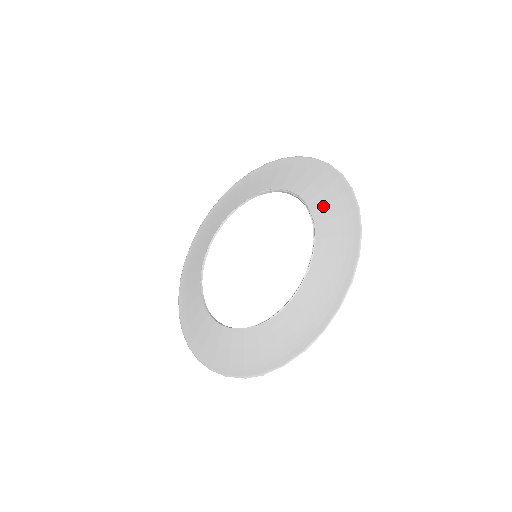
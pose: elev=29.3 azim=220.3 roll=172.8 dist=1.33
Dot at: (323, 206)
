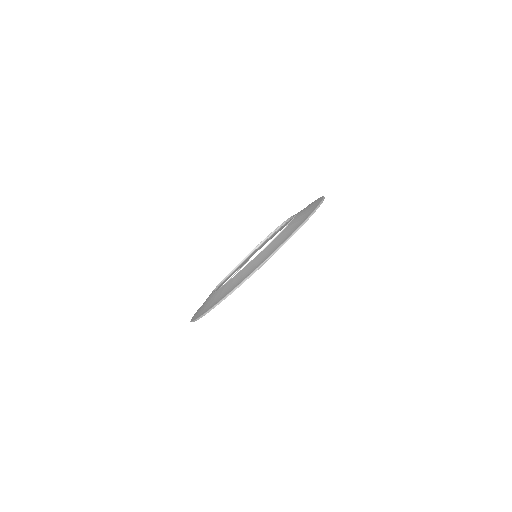
Dot at: occluded
